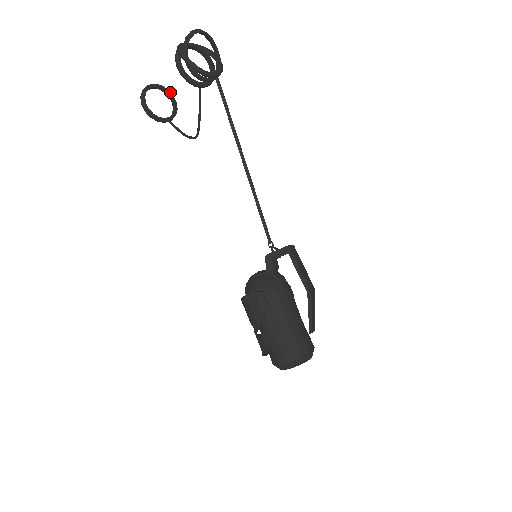
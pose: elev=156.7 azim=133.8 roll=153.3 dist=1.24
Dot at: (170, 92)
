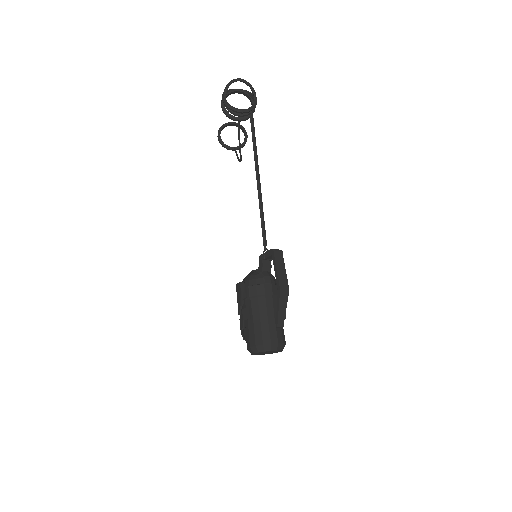
Dot at: (244, 128)
